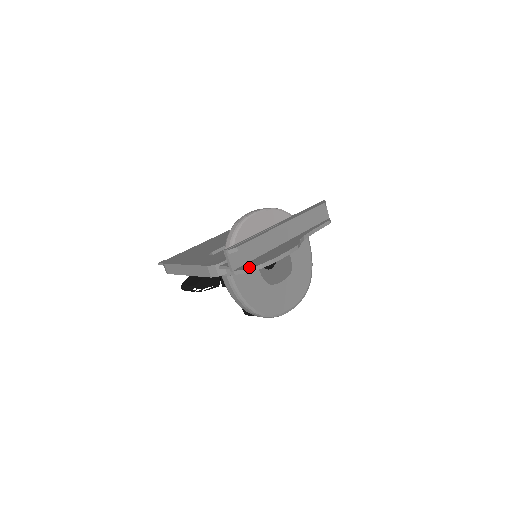
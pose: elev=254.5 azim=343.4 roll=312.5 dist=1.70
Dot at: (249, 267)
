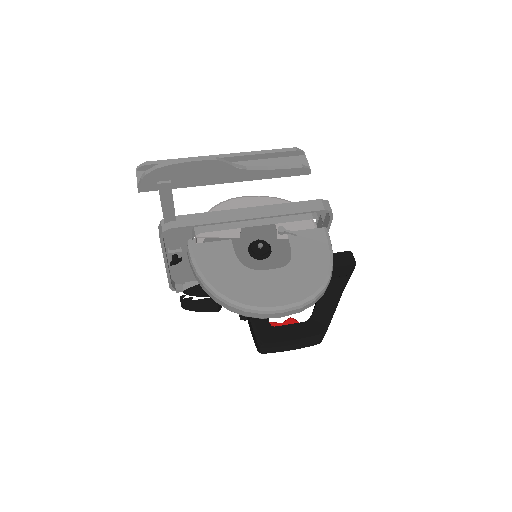
Dot at: (147, 173)
